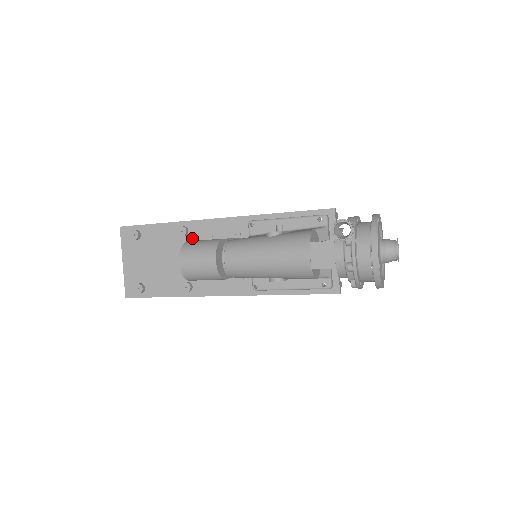
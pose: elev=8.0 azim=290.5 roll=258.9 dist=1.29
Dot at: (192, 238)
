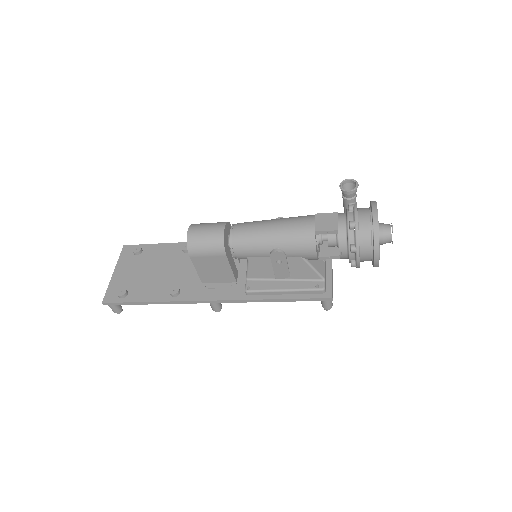
Dot at: occluded
